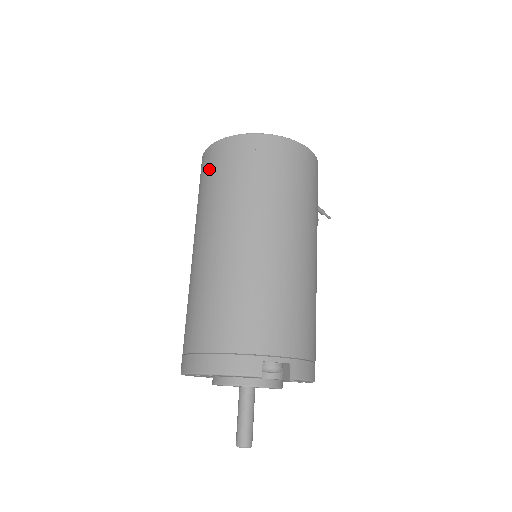
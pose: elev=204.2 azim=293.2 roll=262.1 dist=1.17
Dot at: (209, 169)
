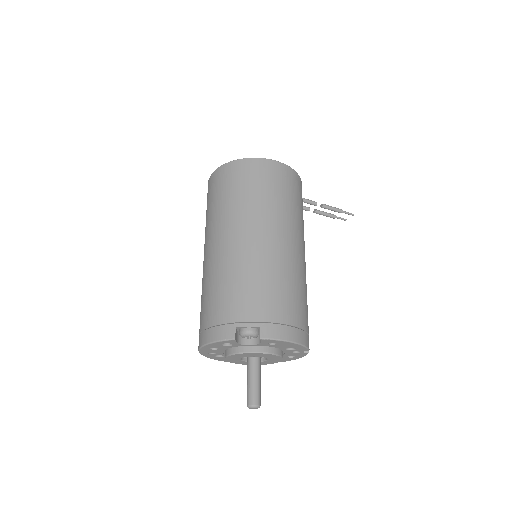
Dot at: (207, 200)
